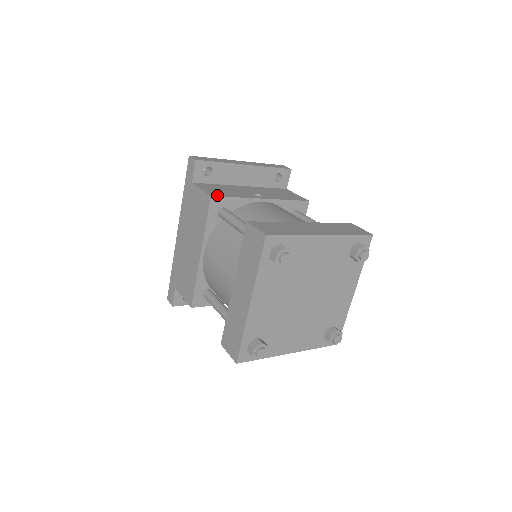
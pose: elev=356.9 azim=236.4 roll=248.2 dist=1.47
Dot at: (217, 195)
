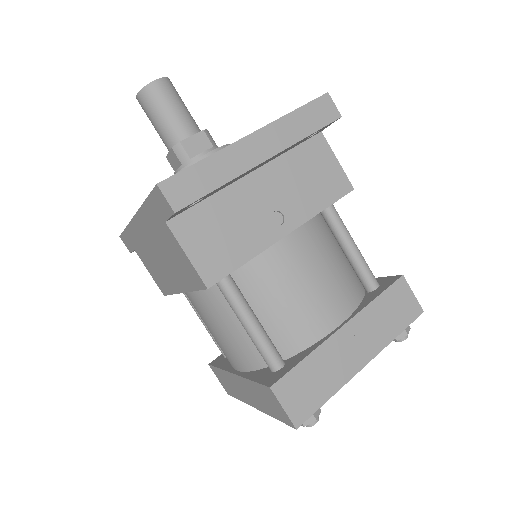
Dot at: (216, 276)
